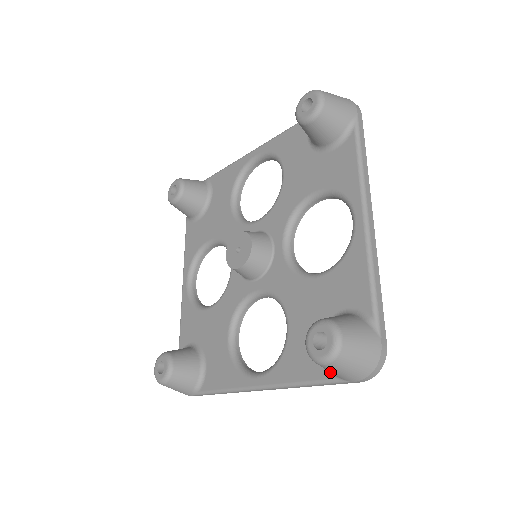
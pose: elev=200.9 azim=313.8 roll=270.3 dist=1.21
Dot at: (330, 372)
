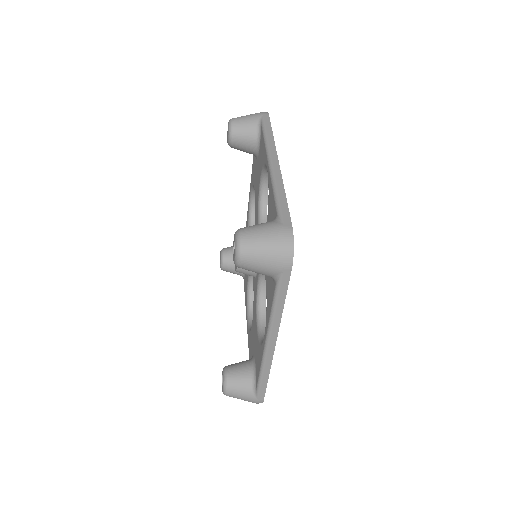
Dot at: (273, 279)
